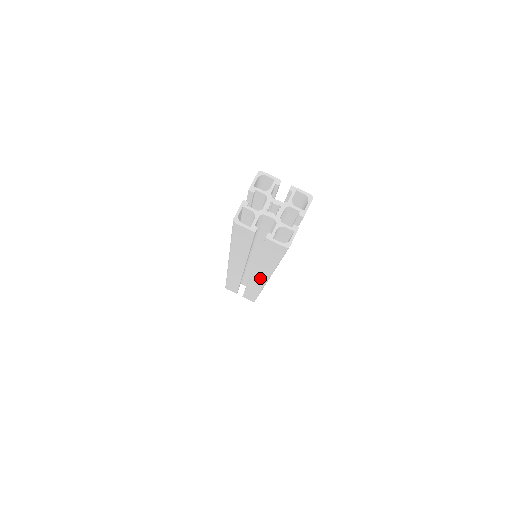
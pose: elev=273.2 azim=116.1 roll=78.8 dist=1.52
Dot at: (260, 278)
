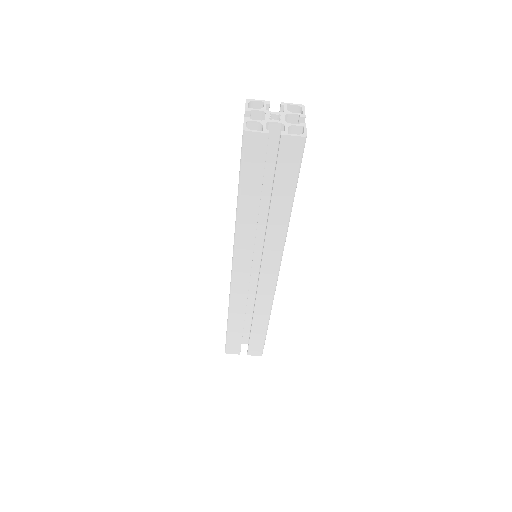
Dot at: (272, 265)
